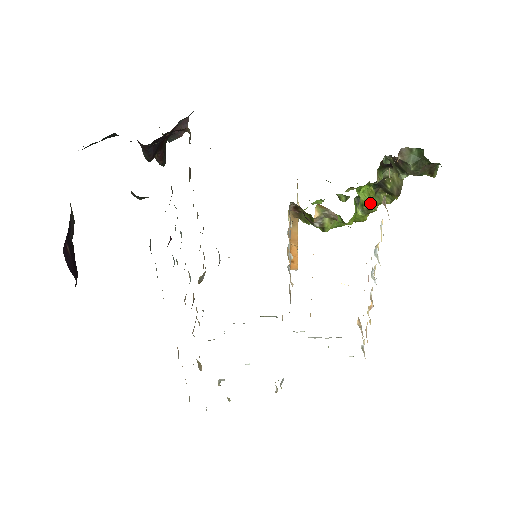
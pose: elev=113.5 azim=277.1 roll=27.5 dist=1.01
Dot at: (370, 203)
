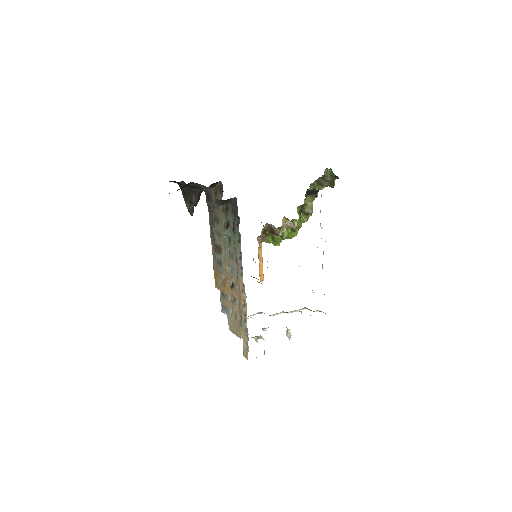
Dot at: (302, 218)
